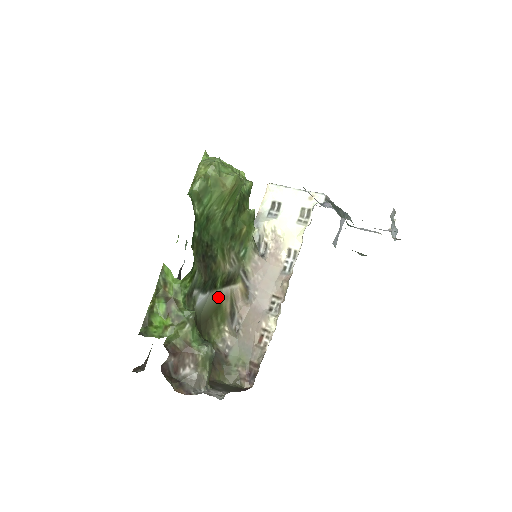
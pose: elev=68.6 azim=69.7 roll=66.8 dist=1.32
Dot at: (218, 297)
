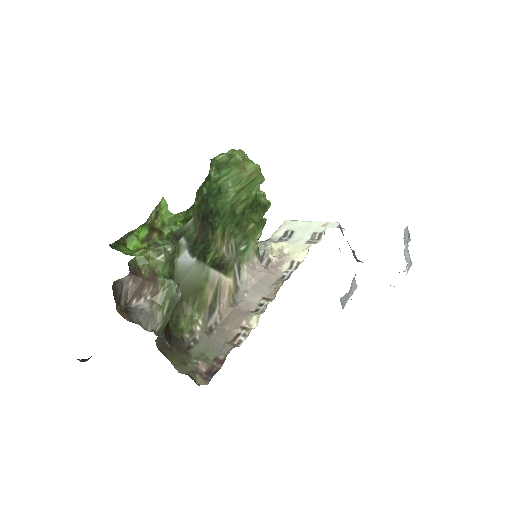
Dot at: (203, 276)
